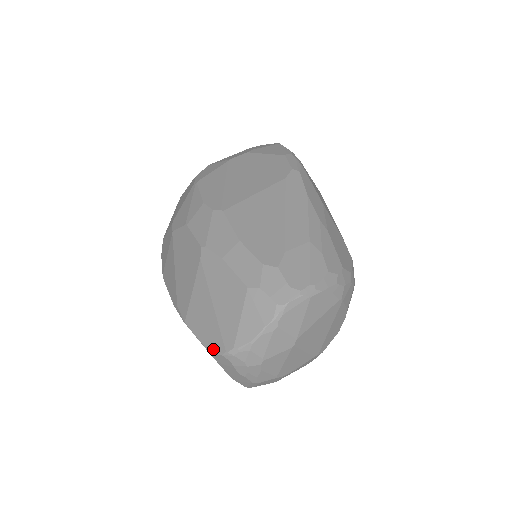
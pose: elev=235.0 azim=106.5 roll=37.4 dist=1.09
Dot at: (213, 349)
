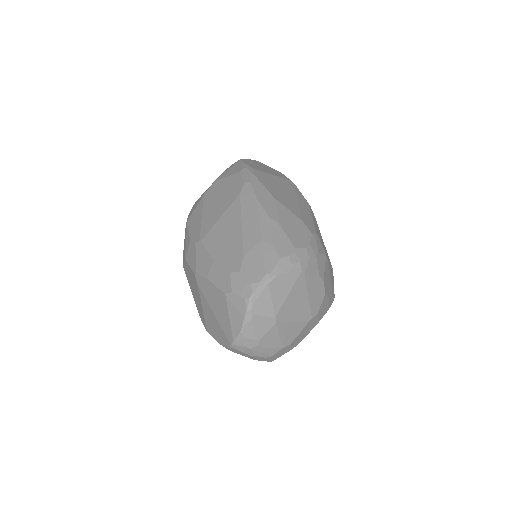
Dot at: (225, 345)
